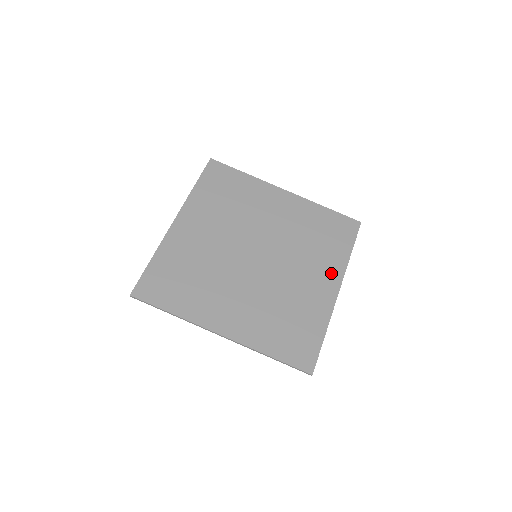
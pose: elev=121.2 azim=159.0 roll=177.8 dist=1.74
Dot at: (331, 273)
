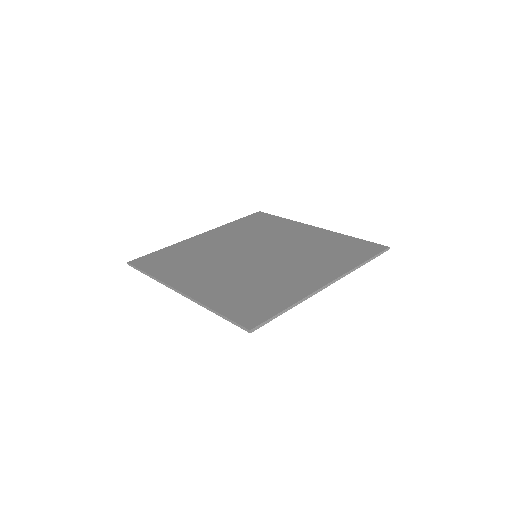
Dot at: (329, 271)
